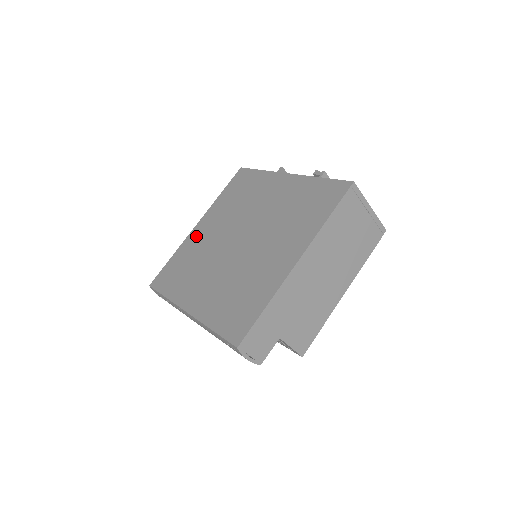
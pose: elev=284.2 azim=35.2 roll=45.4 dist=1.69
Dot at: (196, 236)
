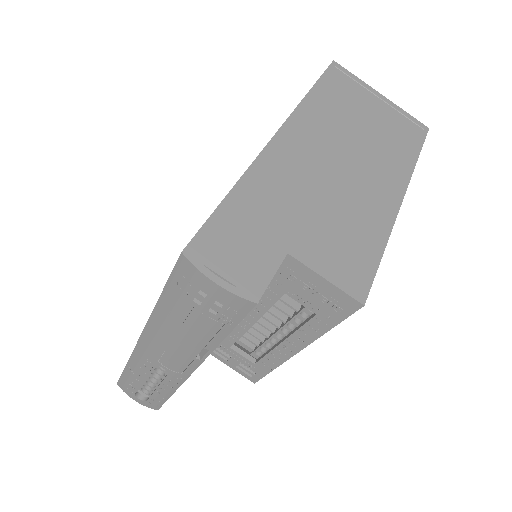
Dot at: occluded
